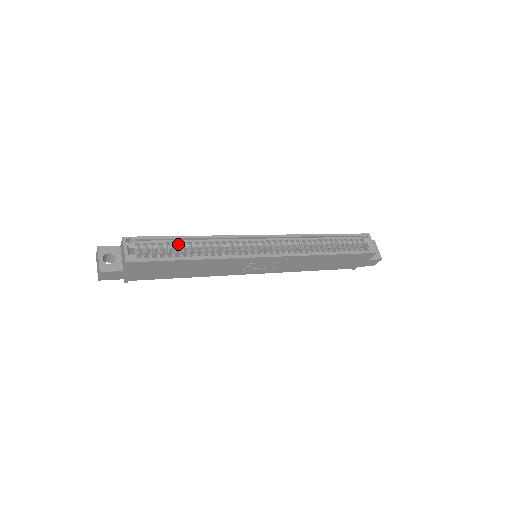
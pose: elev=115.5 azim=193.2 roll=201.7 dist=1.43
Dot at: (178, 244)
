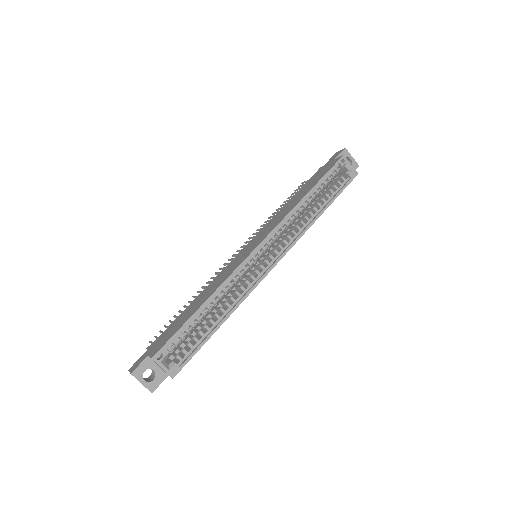
Dot at: (198, 320)
